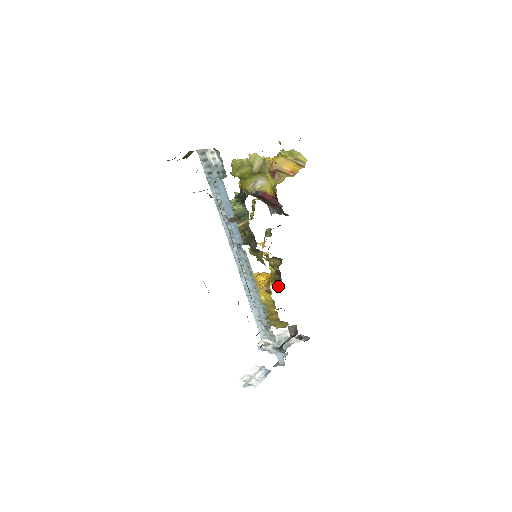
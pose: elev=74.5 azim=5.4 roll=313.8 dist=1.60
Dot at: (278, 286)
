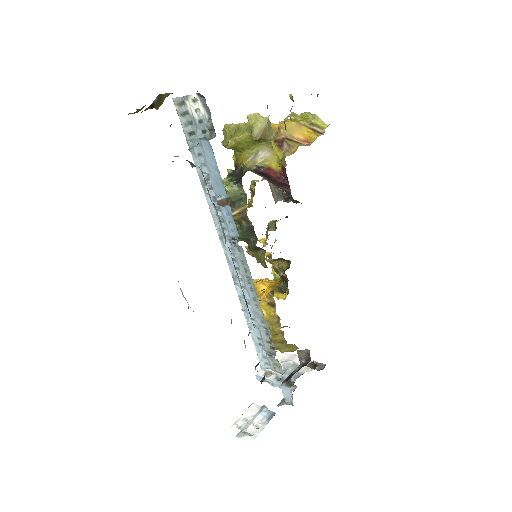
Dot at: (284, 297)
